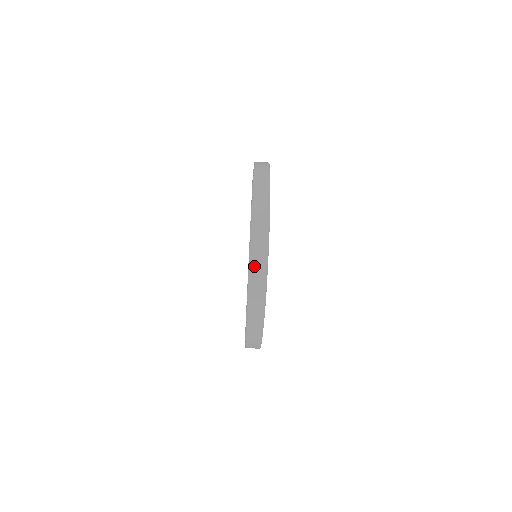
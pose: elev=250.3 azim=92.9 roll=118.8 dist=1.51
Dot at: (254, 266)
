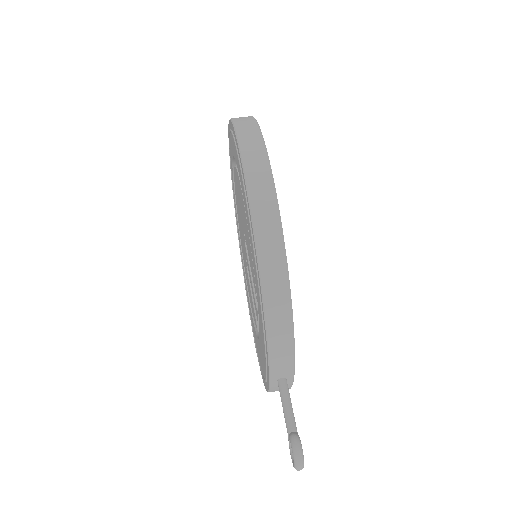
Dot at: occluded
